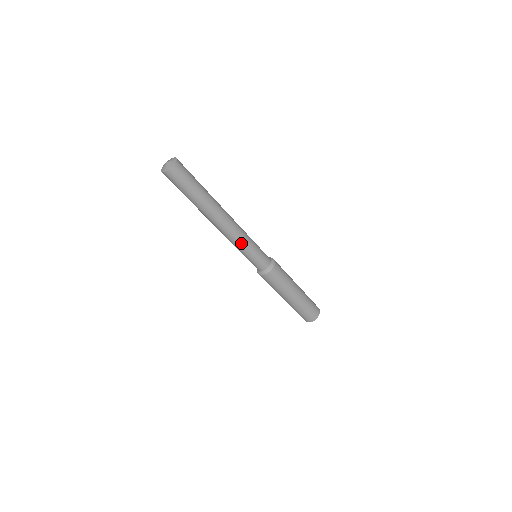
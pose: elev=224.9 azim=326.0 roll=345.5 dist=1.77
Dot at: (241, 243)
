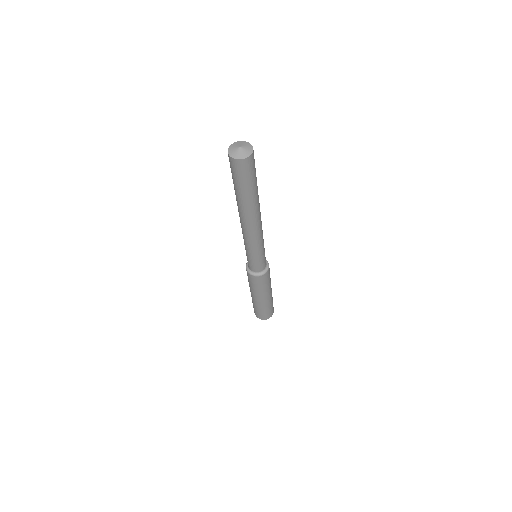
Dot at: (261, 242)
